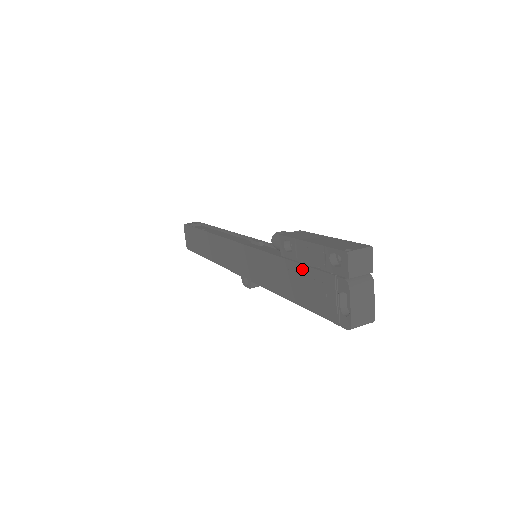
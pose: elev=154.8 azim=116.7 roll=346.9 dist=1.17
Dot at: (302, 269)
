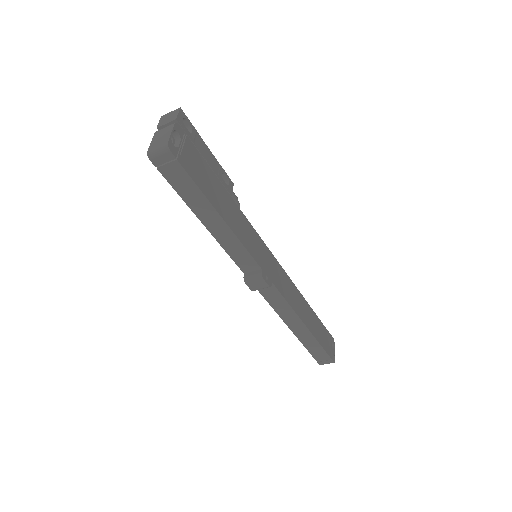
Dot at: occluded
